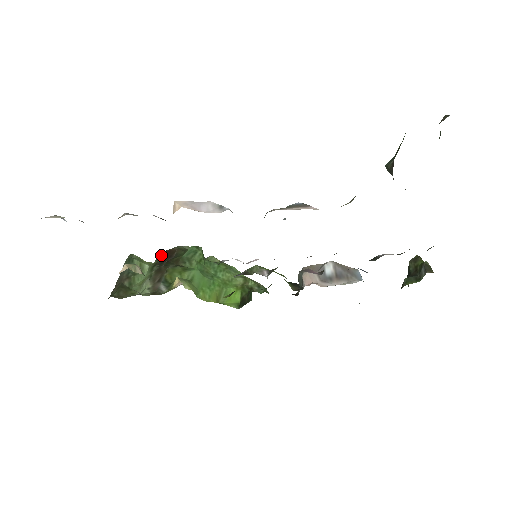
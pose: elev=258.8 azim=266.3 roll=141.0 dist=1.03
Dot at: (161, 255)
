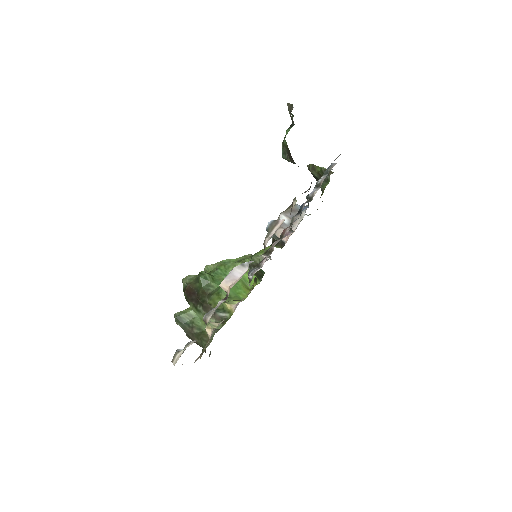
Dot at: (188, 298)
